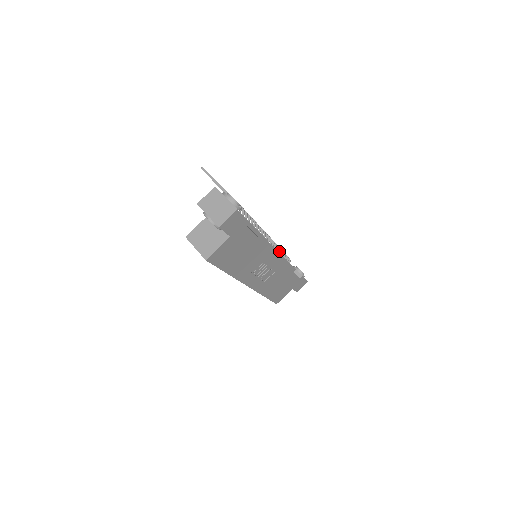
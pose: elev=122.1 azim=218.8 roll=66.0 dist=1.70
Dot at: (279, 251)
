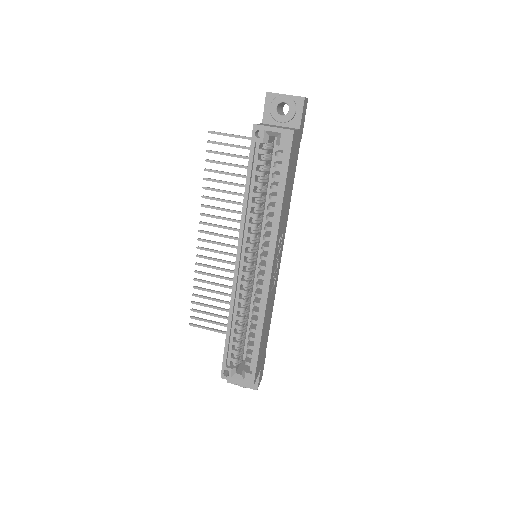
Dot at: occluded
